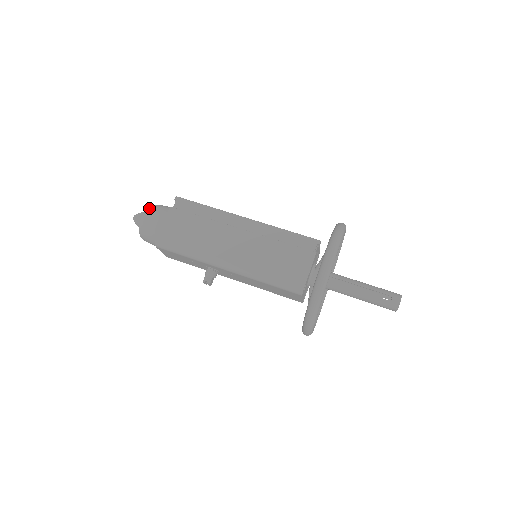
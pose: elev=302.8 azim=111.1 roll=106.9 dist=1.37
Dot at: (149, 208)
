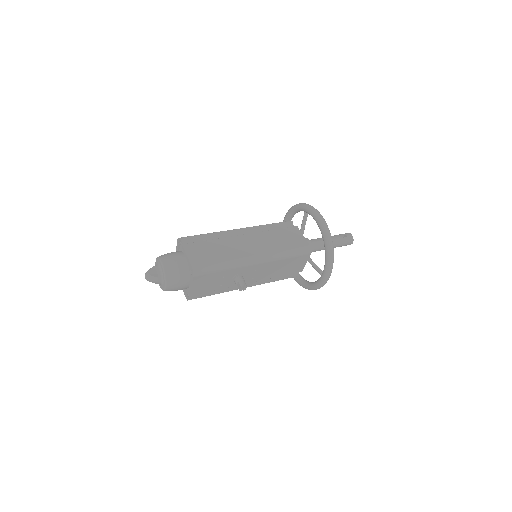
Dot at: (161, 257)
